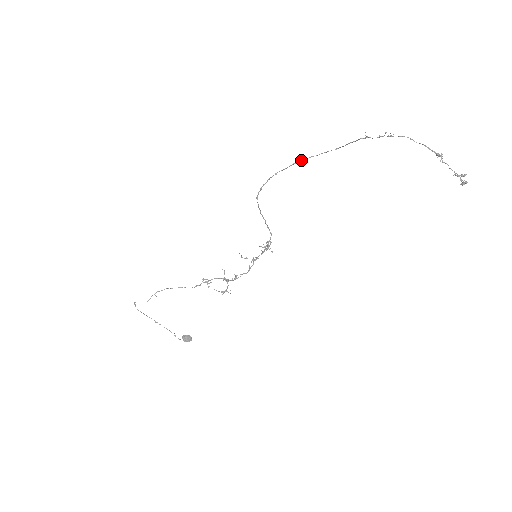
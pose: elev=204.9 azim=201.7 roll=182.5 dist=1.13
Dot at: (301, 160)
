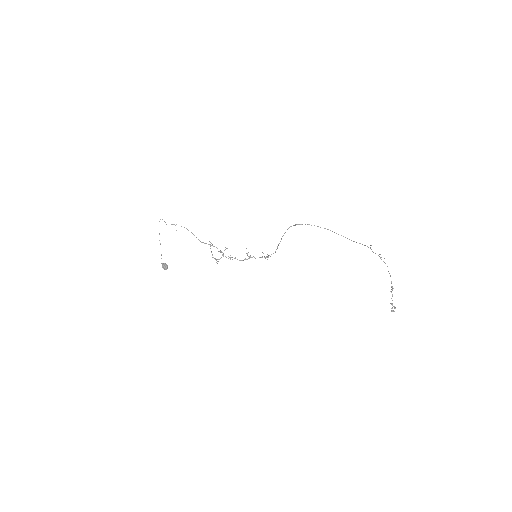
Dot at: (330, 230)
